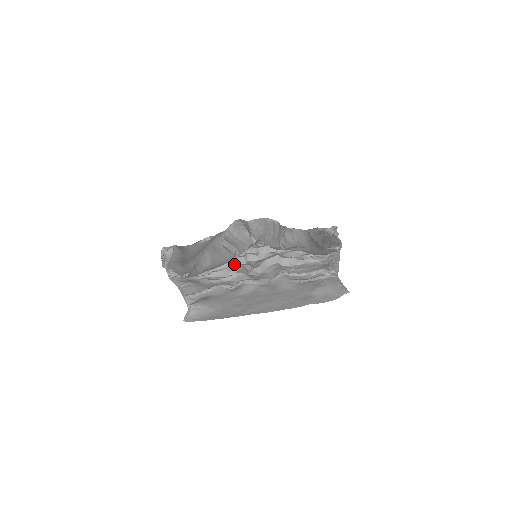
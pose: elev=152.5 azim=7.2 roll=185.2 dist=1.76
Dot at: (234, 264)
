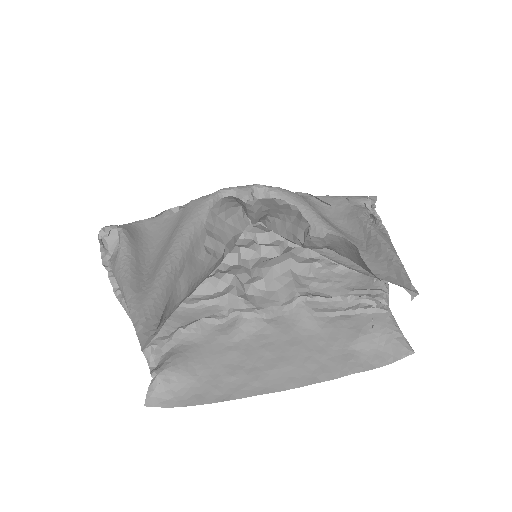
Dot at: (220, 266)
